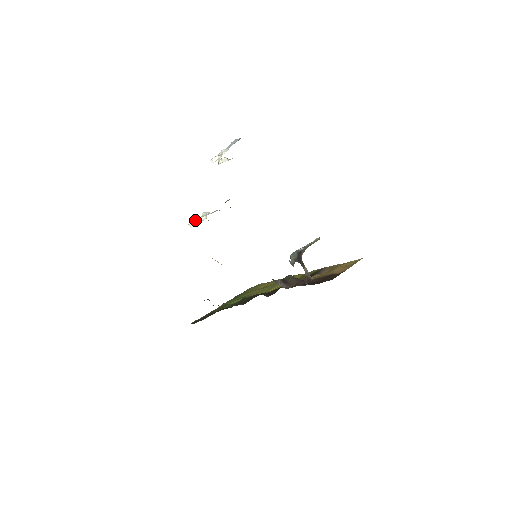
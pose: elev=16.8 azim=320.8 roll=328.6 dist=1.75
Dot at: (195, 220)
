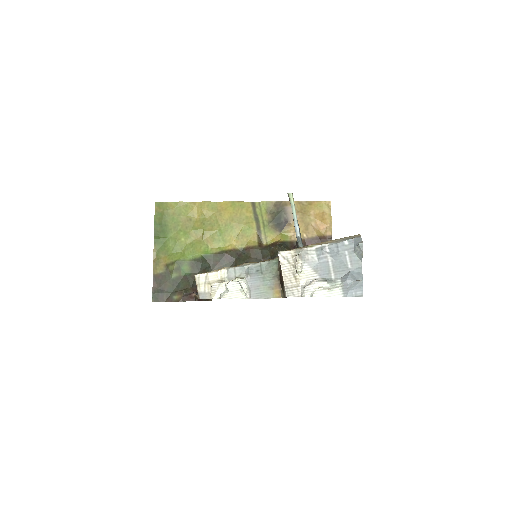
Dot at: (225, 291)
